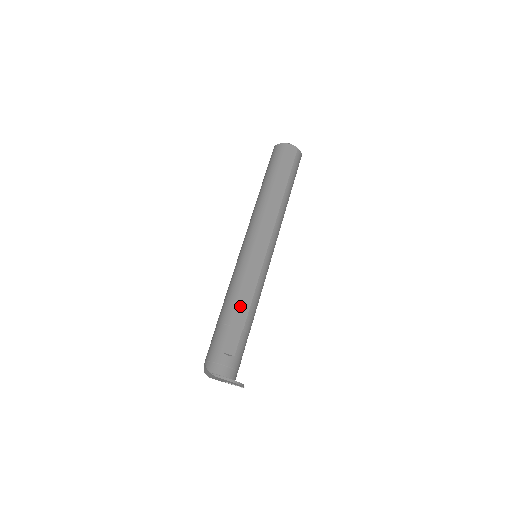
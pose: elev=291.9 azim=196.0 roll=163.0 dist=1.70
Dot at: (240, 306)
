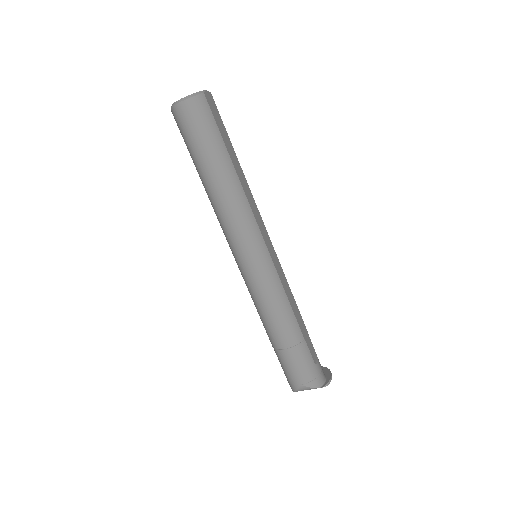
Dot at: (297, 316)
